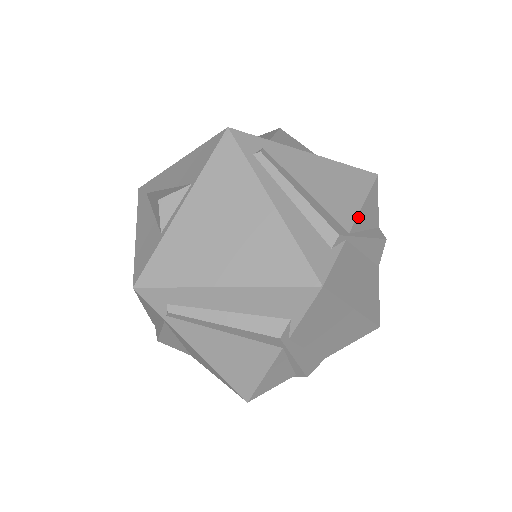
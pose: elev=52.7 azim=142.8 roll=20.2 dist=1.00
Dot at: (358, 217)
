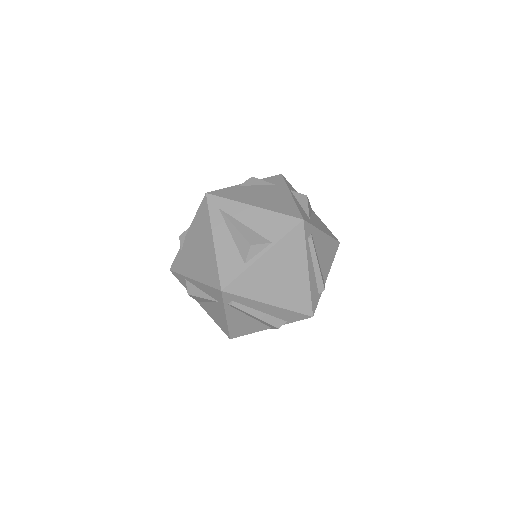
Dot at: occluded
